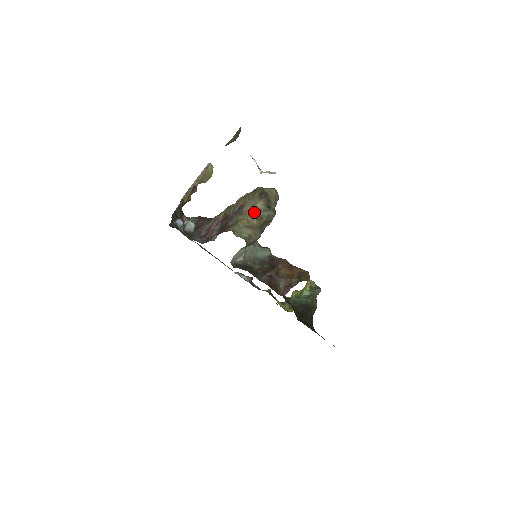
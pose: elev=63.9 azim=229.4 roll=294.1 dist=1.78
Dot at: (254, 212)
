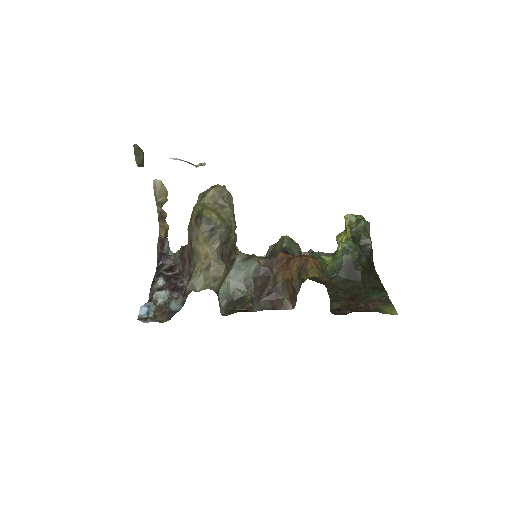
Dot at: (202, 246)
